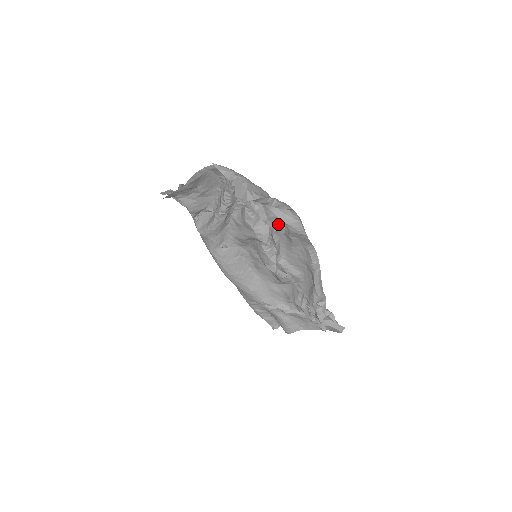
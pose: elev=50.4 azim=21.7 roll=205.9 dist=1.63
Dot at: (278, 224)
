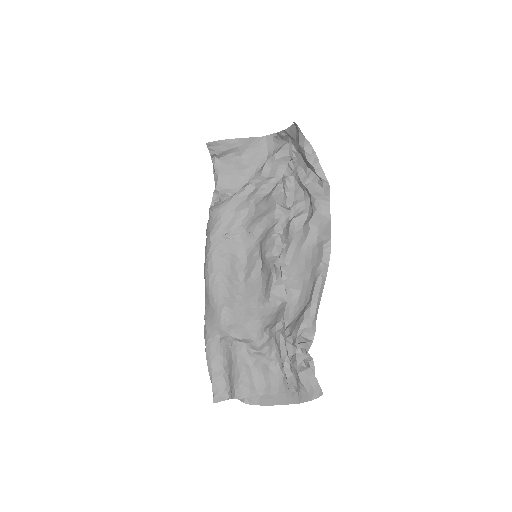
Dot at: (302, 212)
